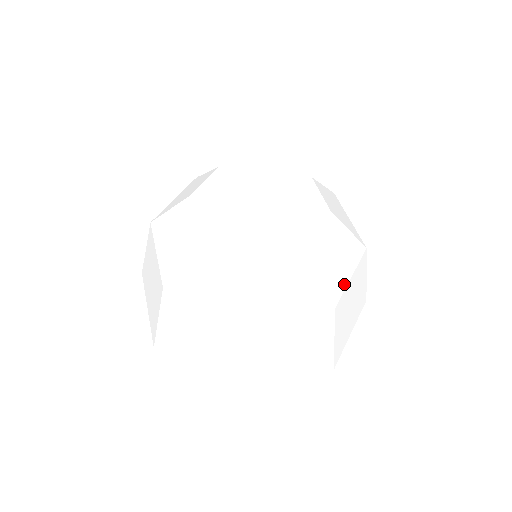
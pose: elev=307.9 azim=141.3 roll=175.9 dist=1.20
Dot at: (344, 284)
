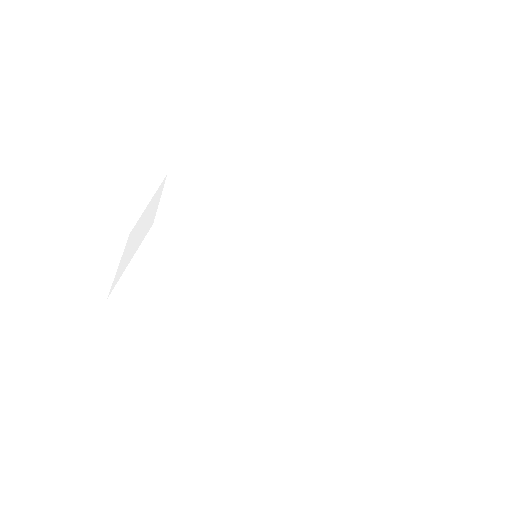
Dot at: (258, 298)
